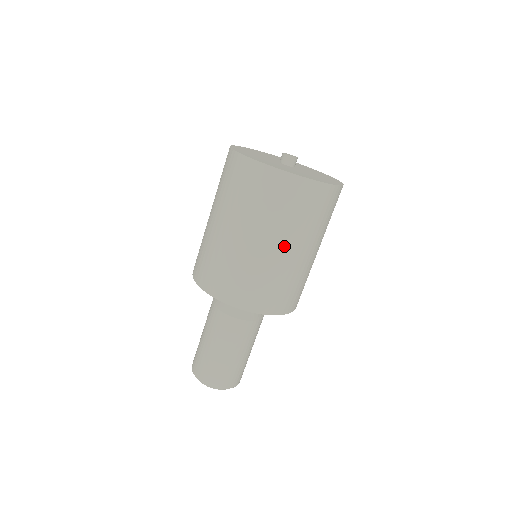
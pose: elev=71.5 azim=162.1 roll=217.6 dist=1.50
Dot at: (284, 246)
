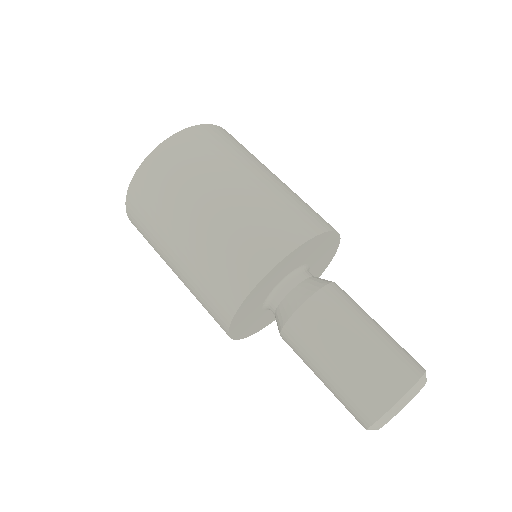
Dot at: occluded
